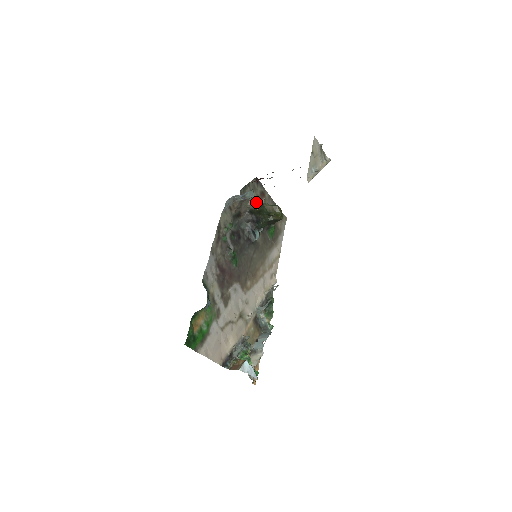
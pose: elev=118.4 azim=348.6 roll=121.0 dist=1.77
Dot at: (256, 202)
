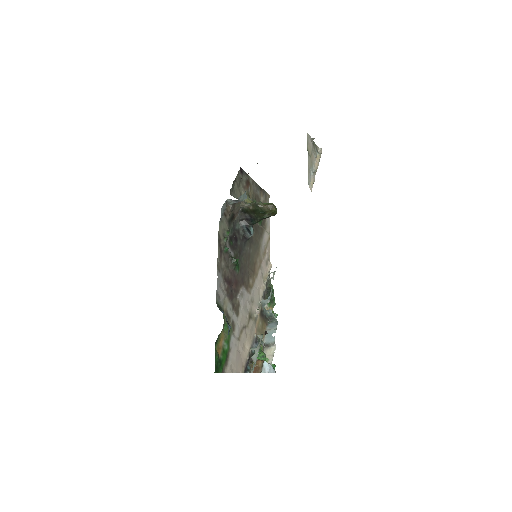
Dot at: occluded
